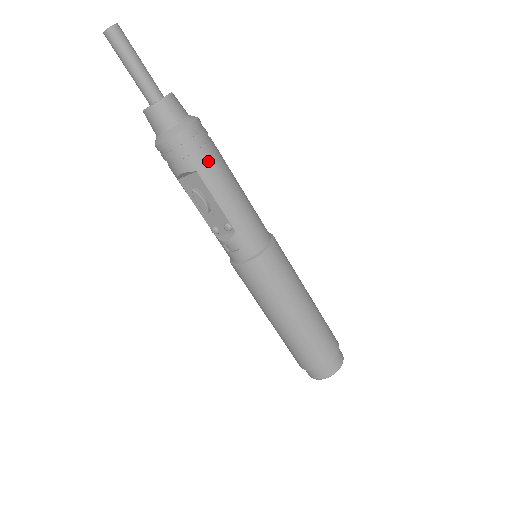
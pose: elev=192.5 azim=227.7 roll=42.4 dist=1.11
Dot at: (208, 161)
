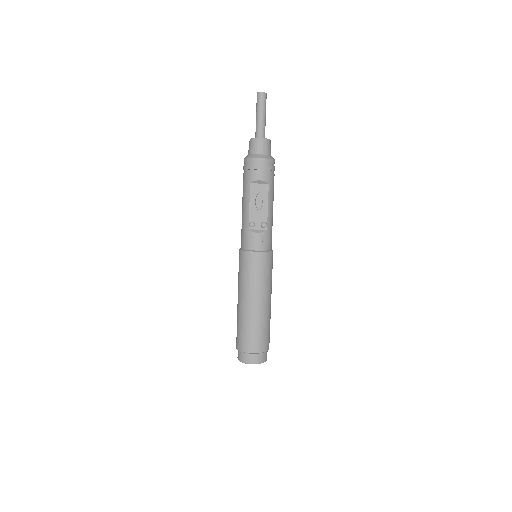
Dot at: occluded
